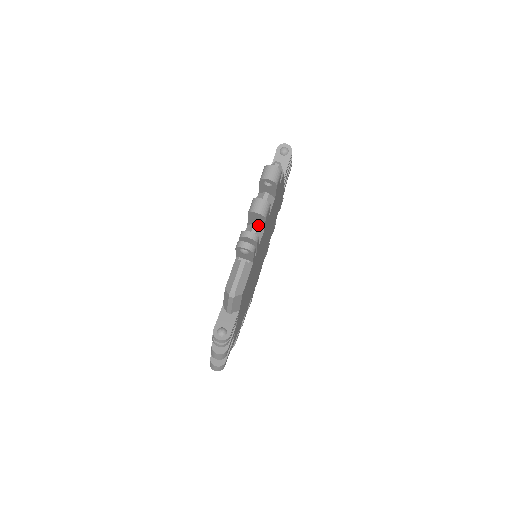
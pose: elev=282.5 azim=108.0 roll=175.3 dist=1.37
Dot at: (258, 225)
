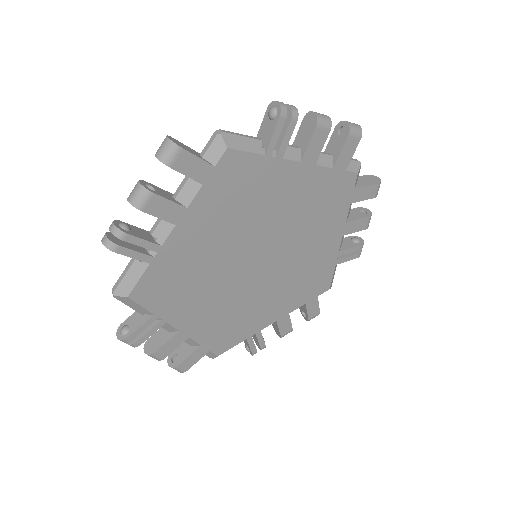
Dot at: occluded
